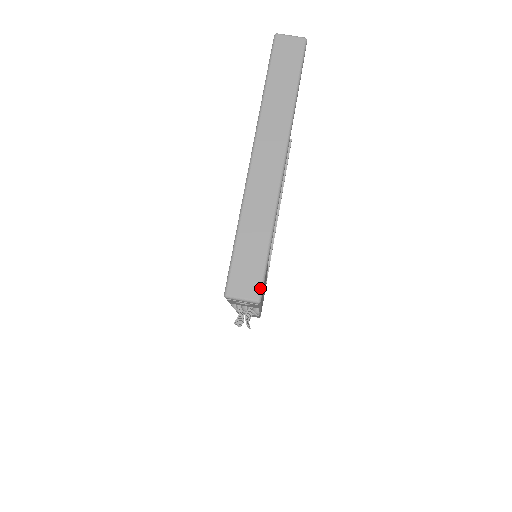
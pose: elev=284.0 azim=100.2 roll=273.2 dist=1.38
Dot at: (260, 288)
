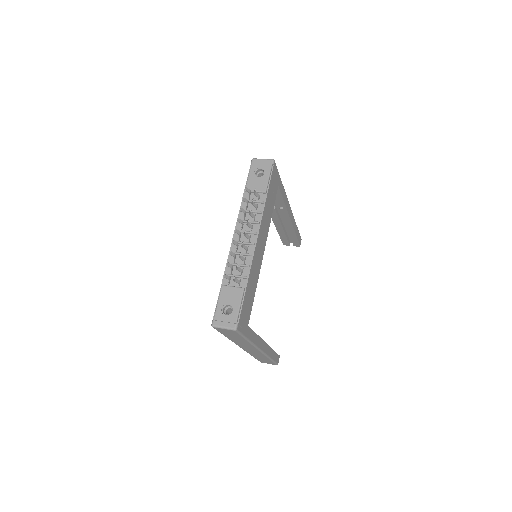
Dot at: (275, 164)
